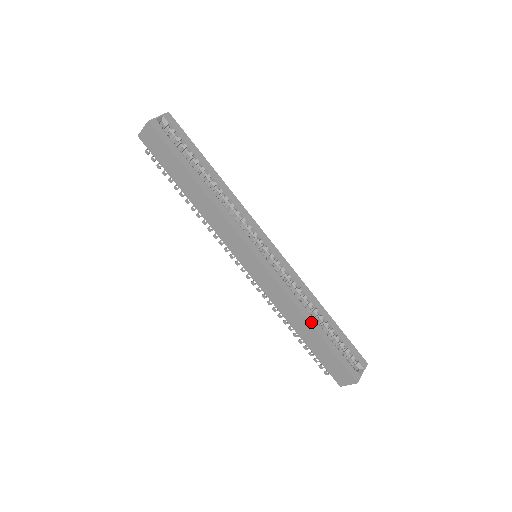
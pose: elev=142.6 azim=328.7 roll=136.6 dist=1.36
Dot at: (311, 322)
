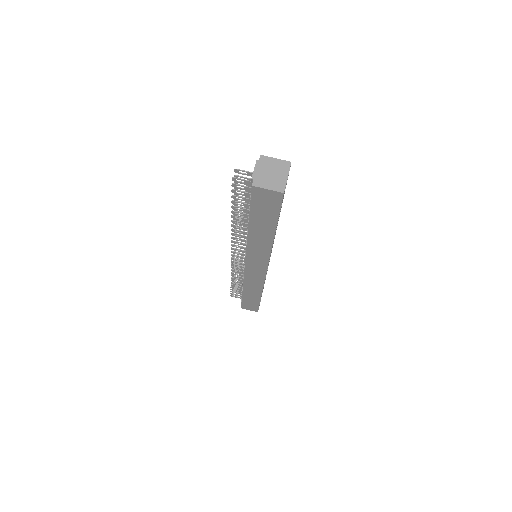
Dot at: occluded
